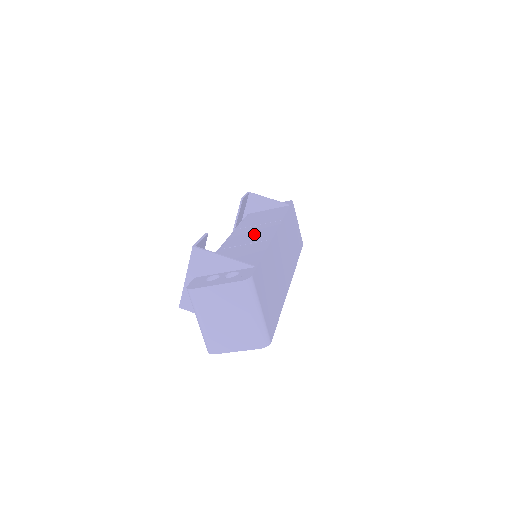
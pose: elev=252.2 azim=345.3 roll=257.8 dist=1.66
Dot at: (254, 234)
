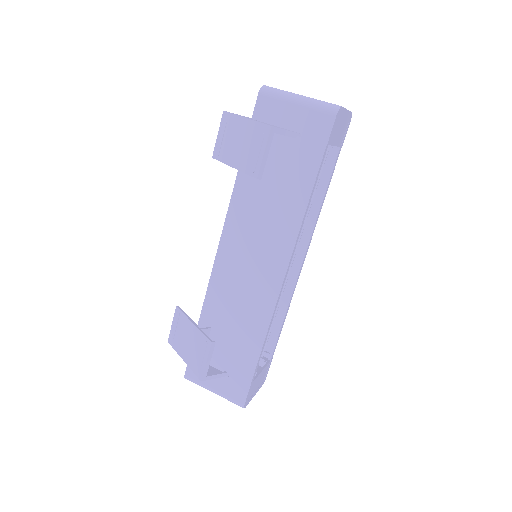
Dot at: occluded
